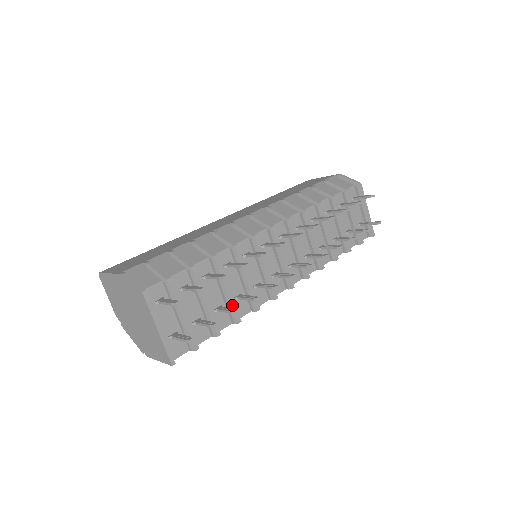
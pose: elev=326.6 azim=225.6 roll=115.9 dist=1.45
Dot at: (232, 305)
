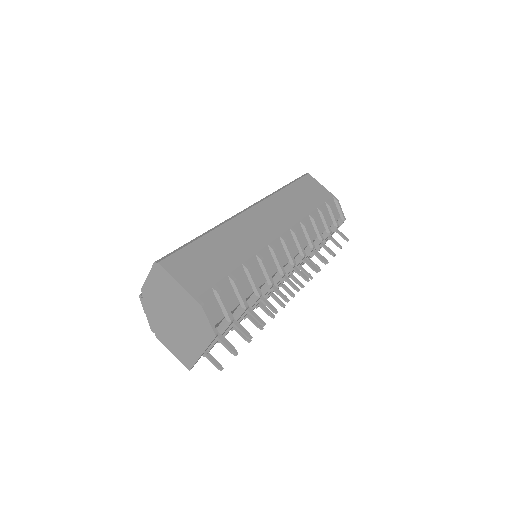
Dot at: occluded
